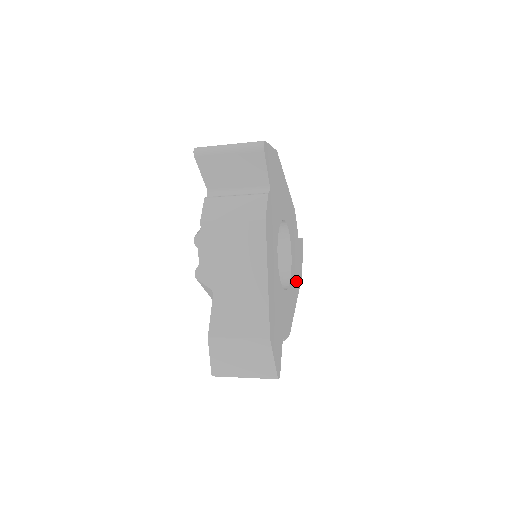
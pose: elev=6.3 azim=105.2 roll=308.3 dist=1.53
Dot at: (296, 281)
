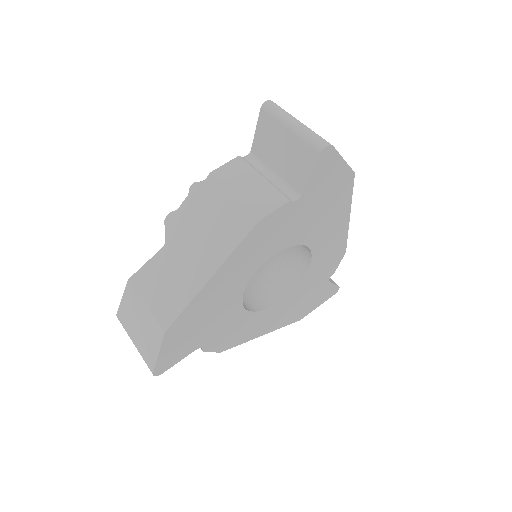
Dot at: (333, 214)
